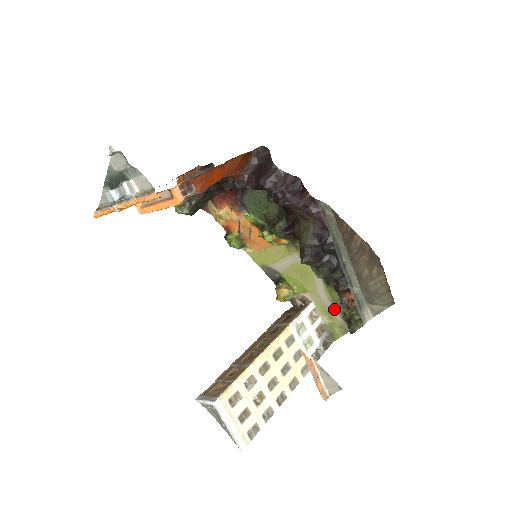
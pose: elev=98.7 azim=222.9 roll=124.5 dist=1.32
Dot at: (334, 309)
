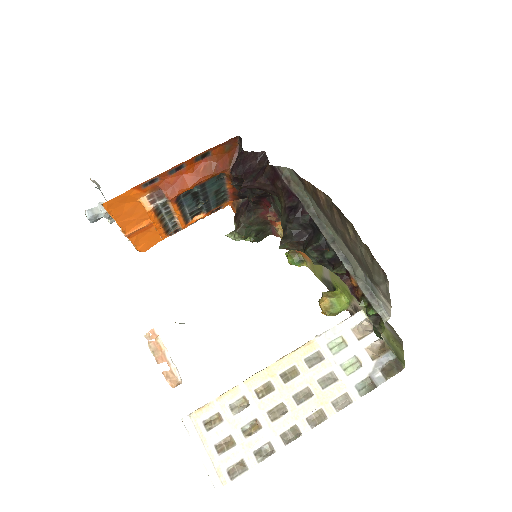
Dot at: occluded
